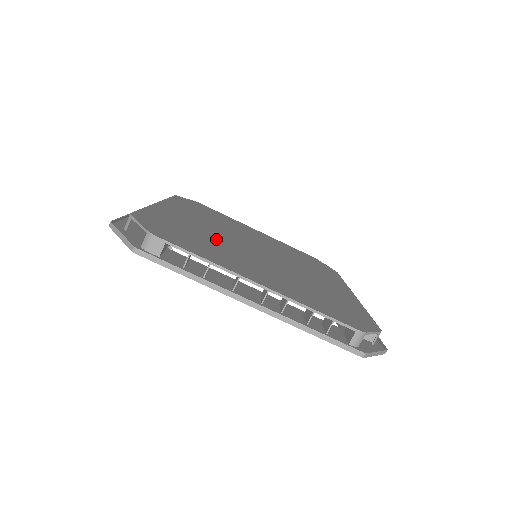
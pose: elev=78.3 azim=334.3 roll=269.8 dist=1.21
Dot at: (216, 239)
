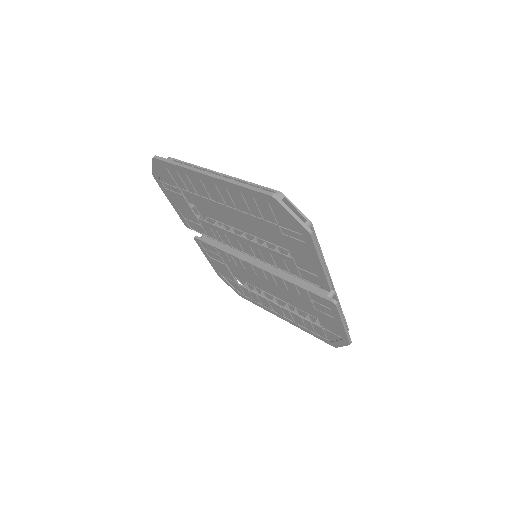
Dot at: (222, 217)
